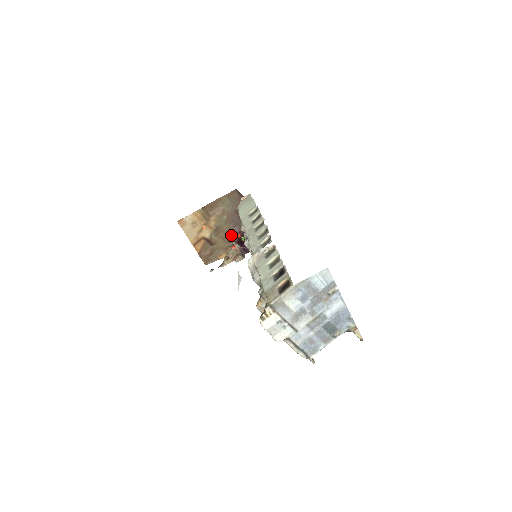
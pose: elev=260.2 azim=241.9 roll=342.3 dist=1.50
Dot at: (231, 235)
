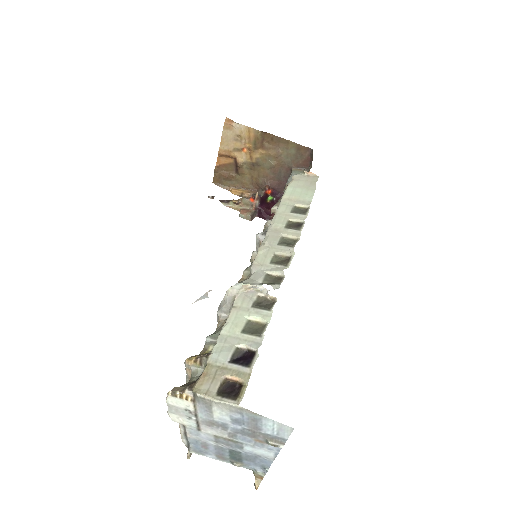
Dot at: (263, 183)
